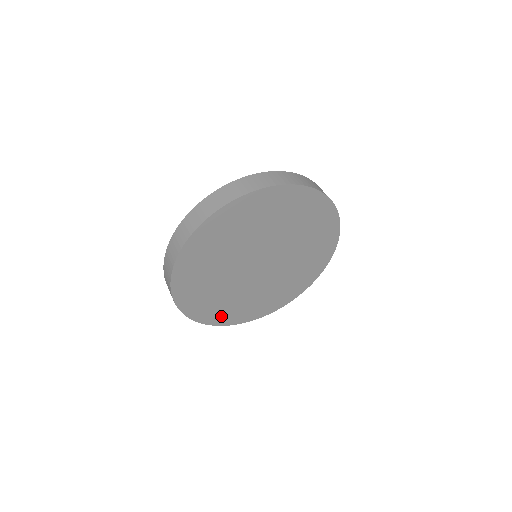
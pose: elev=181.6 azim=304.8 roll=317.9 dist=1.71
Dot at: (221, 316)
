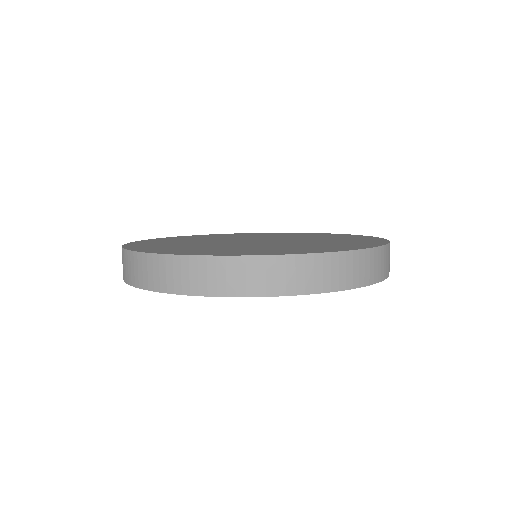
Dot at: occluded
